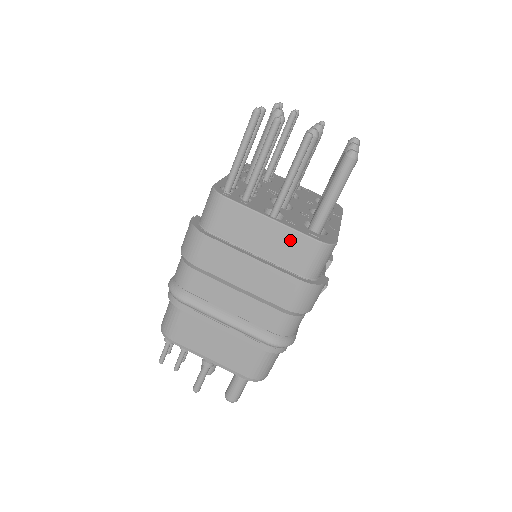
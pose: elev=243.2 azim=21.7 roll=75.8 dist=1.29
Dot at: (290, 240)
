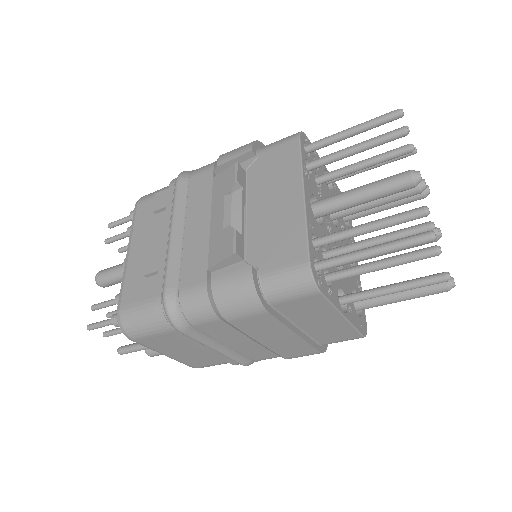
Dot at: (341, 330)
